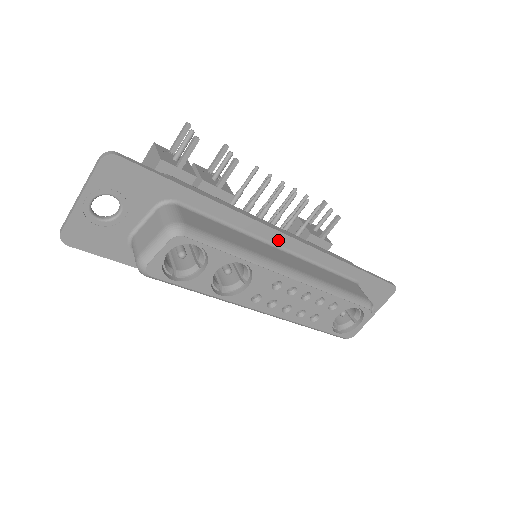
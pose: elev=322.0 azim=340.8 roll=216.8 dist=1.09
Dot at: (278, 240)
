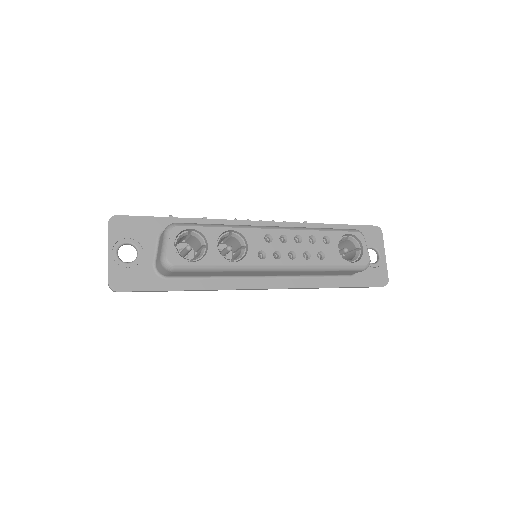
Dot at: occluded
